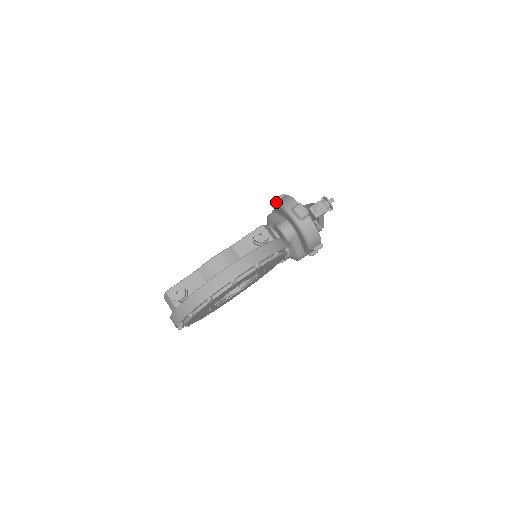
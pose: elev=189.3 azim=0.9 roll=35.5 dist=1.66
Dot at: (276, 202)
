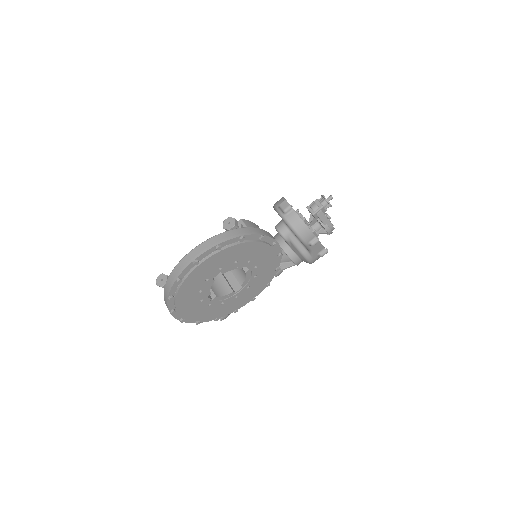
Dot at: occluded
